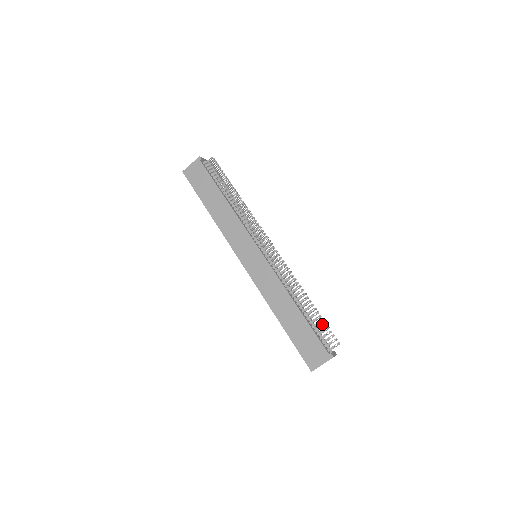
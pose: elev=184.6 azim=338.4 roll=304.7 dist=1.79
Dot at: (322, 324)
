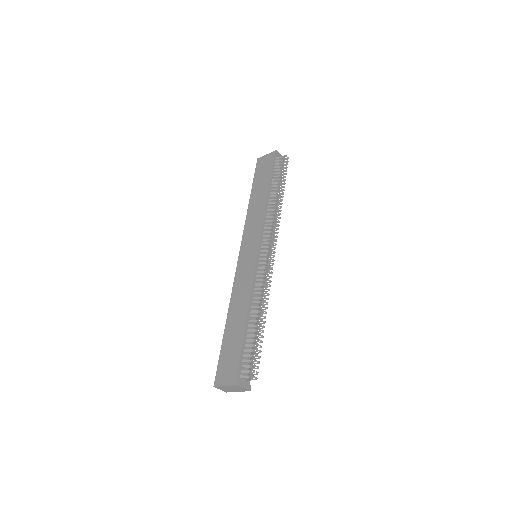
Dot at: occluded
